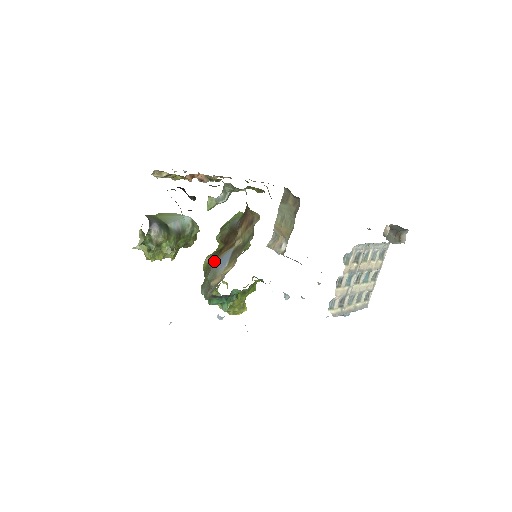
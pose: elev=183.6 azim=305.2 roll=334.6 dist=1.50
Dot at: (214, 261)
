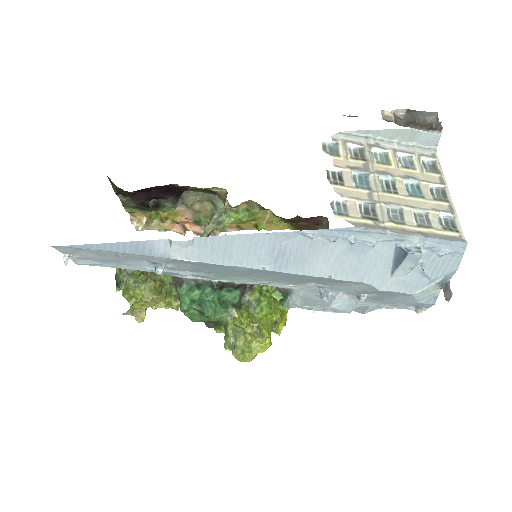
Dot at: occluded
